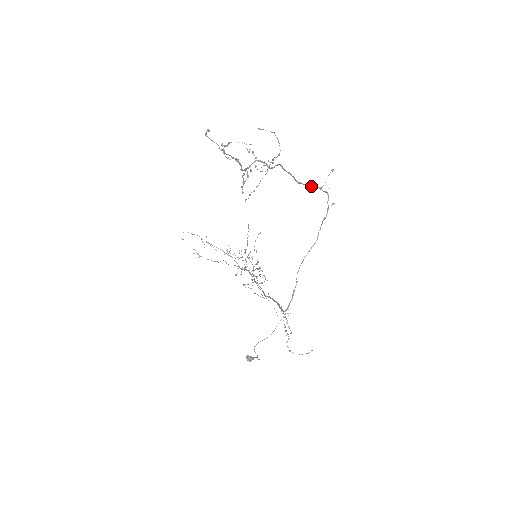
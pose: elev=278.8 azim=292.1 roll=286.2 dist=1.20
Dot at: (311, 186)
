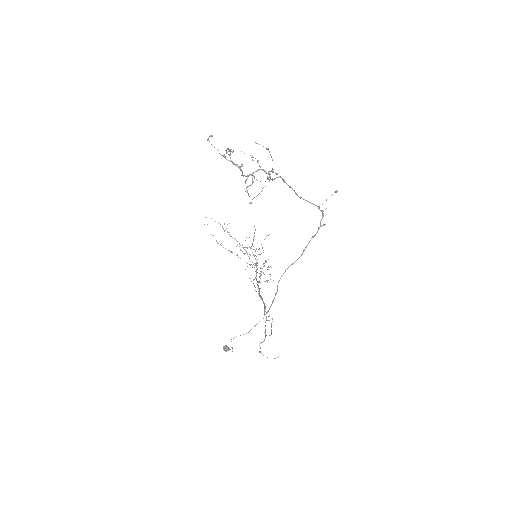
Dot at: (311, 203)
